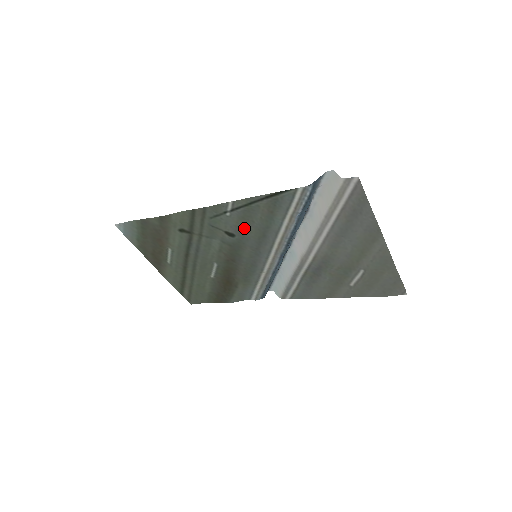
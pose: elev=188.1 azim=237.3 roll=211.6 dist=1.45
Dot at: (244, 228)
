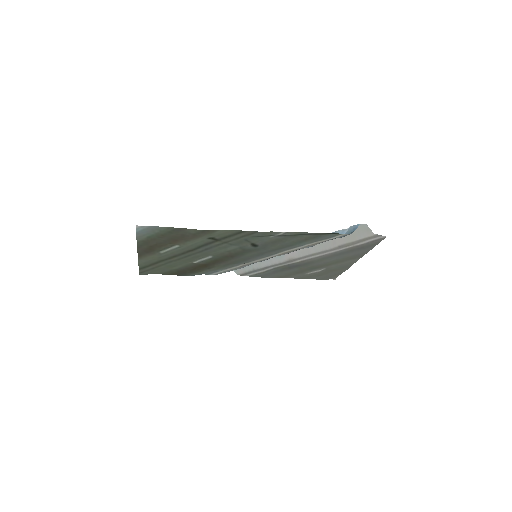
Dot at: (272, 244)
